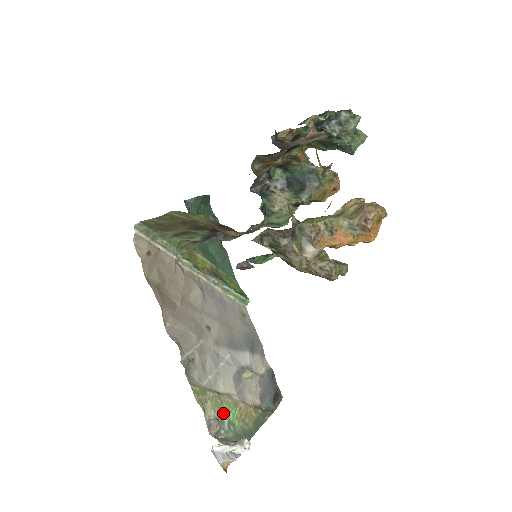
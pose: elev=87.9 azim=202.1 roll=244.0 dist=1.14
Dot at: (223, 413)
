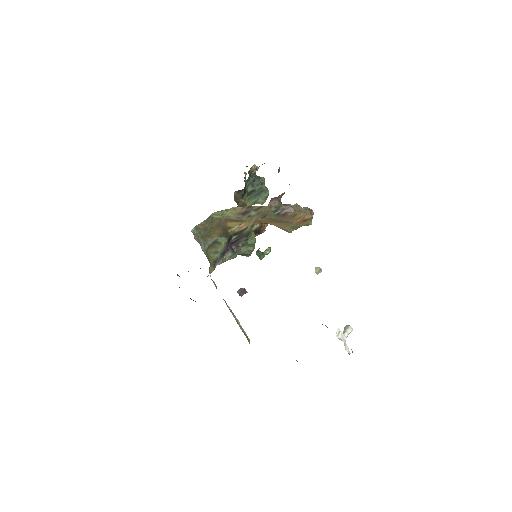
Dot at: occluded
